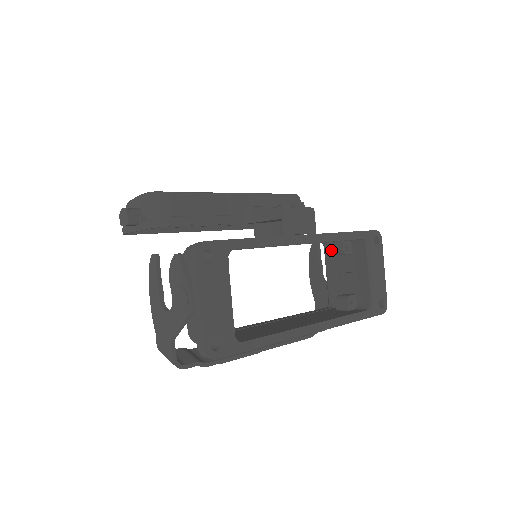
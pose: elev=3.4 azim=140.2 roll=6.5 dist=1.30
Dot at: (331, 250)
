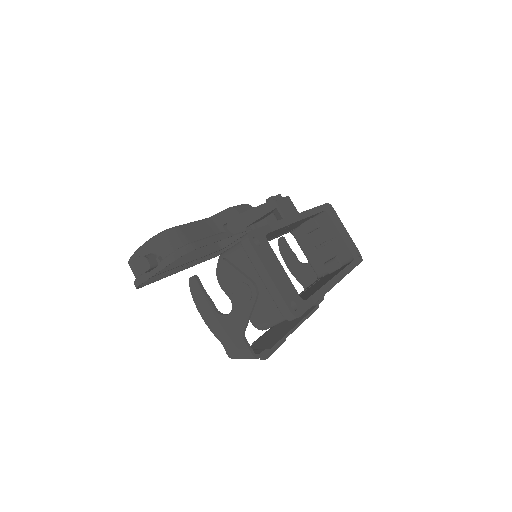
Dot at: (304, 231)
